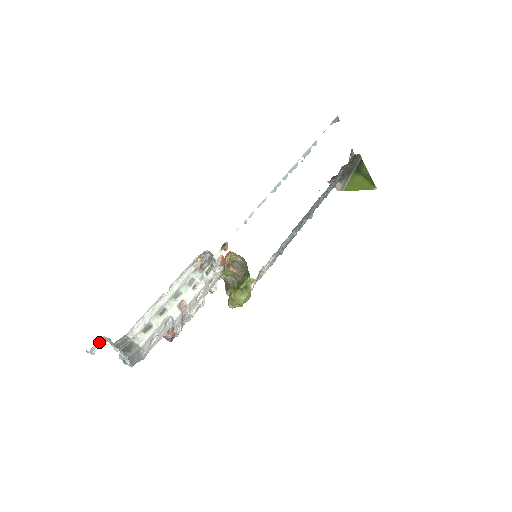
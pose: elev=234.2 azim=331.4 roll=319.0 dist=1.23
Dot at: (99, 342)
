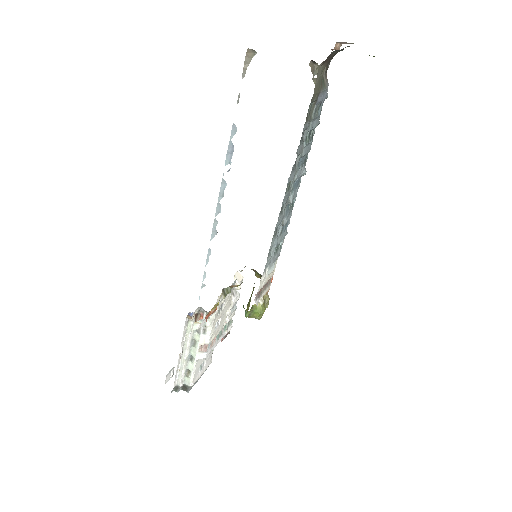
Dot at: (169, 374)
